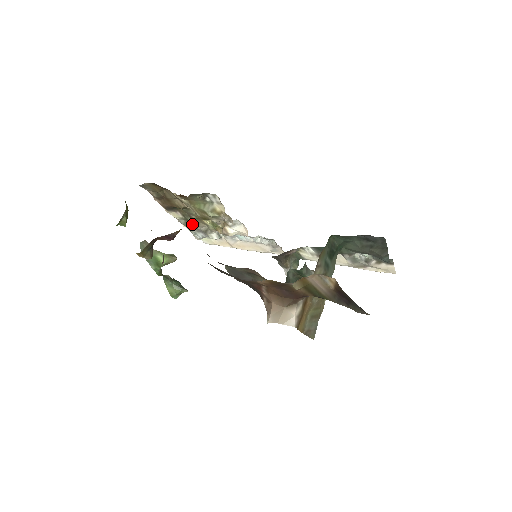
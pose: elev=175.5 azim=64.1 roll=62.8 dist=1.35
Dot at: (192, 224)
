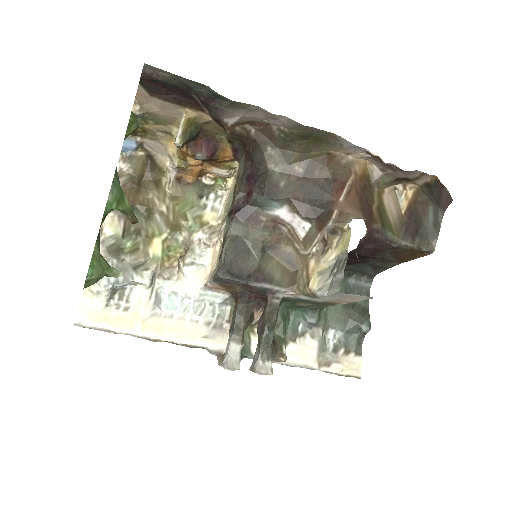
Dot at: (118, 253)
